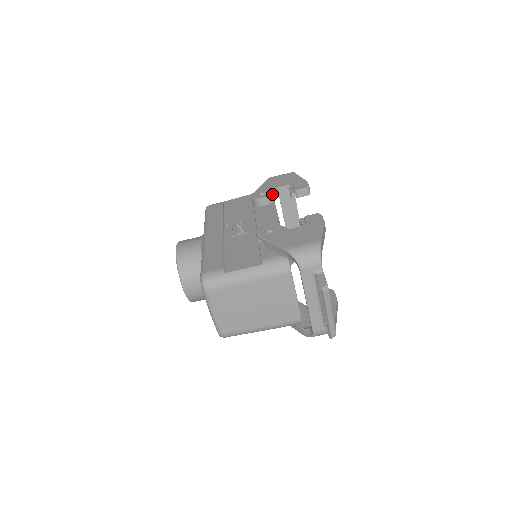
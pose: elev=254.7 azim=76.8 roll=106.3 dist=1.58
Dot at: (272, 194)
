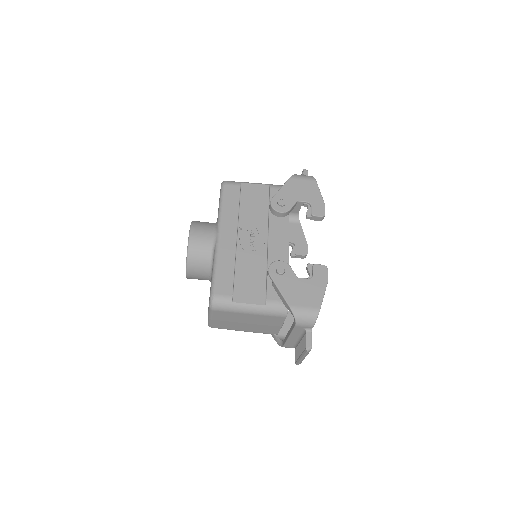
Dot at: (290, 209)
